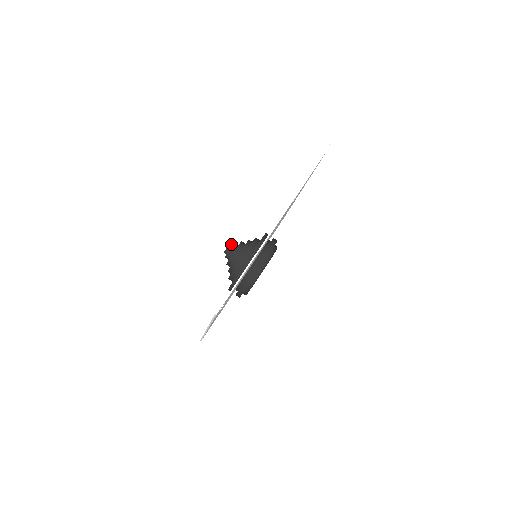
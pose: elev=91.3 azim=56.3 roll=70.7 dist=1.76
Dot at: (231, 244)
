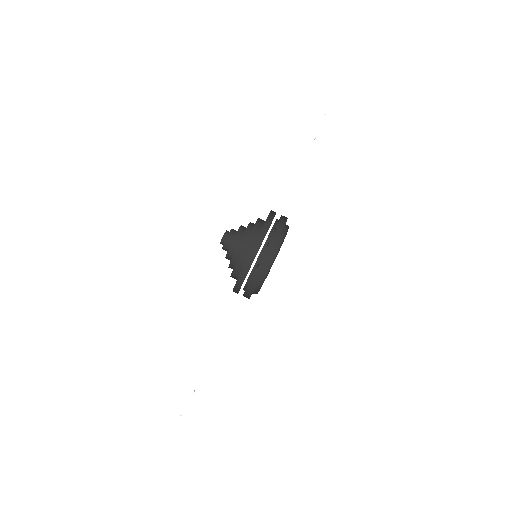
Dot at: (227, 232)
